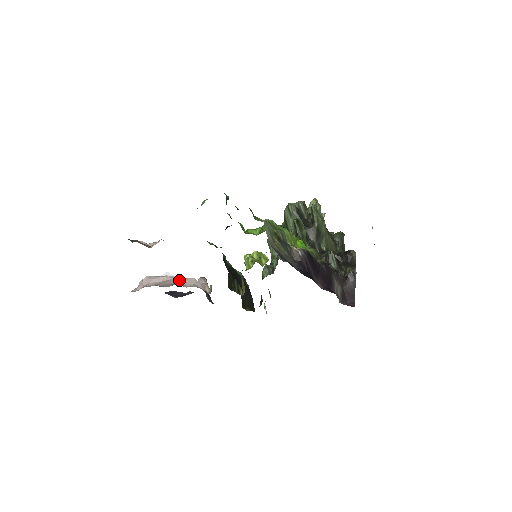
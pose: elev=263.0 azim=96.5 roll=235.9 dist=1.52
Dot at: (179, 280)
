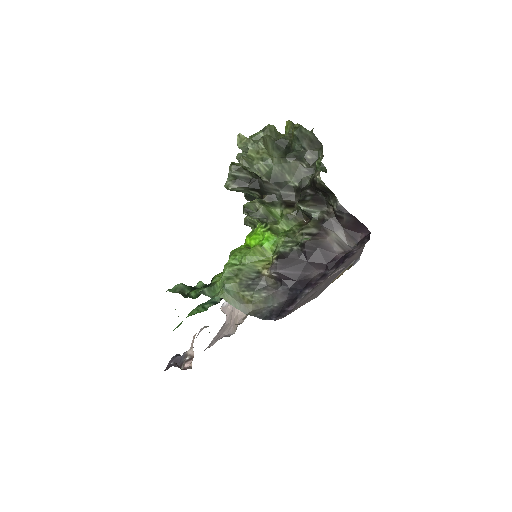
Dot at: occluded
